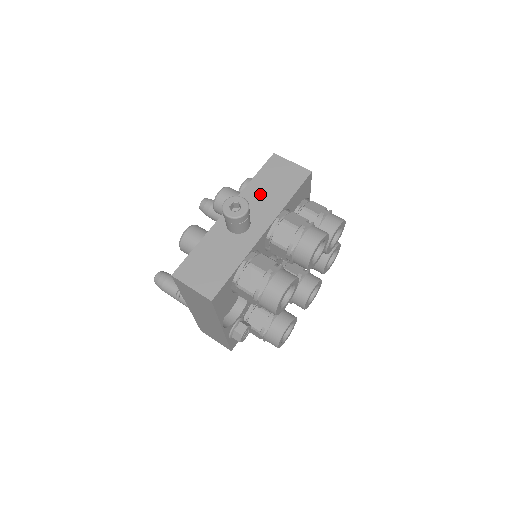
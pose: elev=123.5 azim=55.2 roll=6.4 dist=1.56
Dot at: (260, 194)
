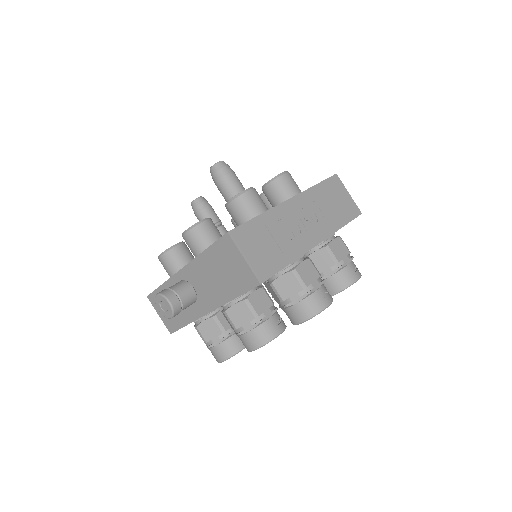
Dot at: (208, 274)
